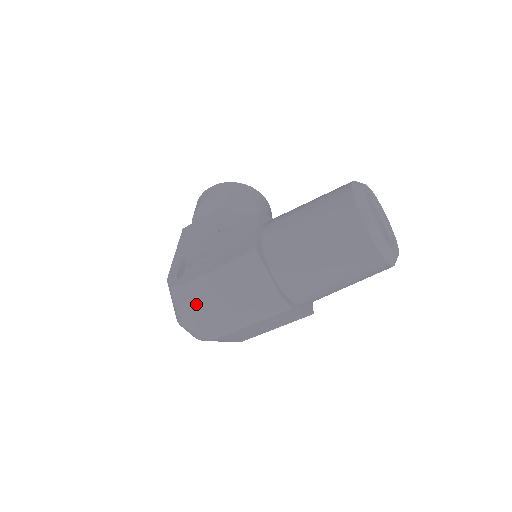
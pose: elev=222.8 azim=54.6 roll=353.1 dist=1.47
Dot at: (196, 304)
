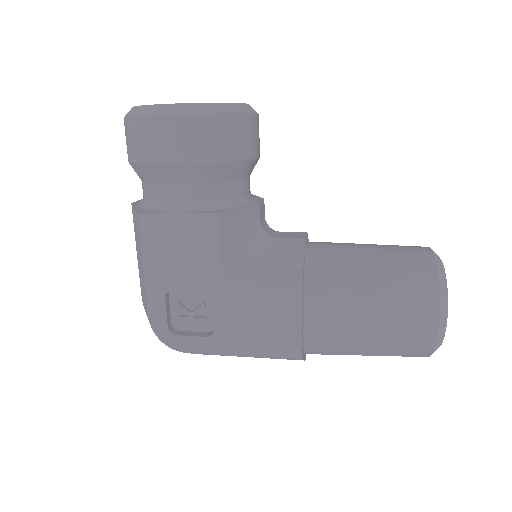
Dot at: occluded
